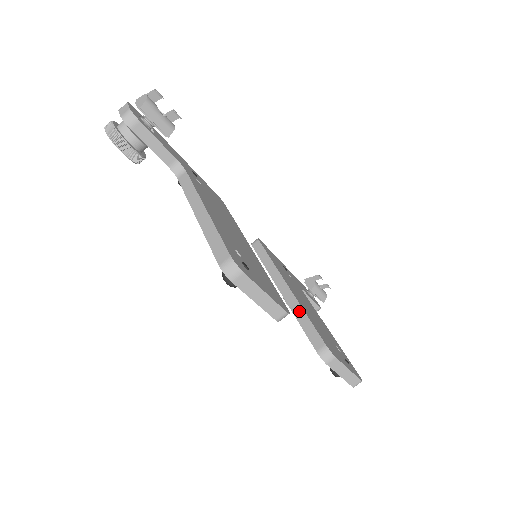
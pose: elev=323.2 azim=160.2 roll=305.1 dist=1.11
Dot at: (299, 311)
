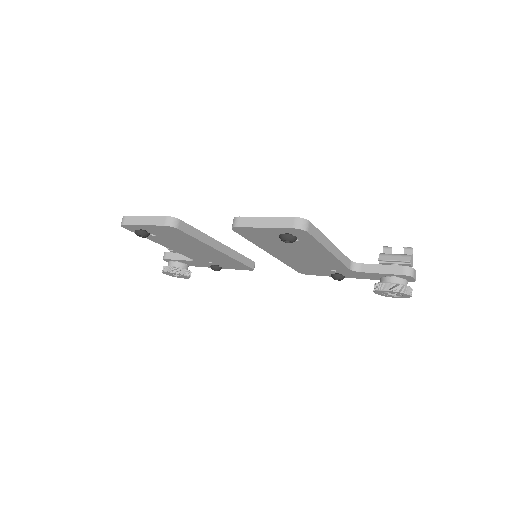
Dot at: occluded
